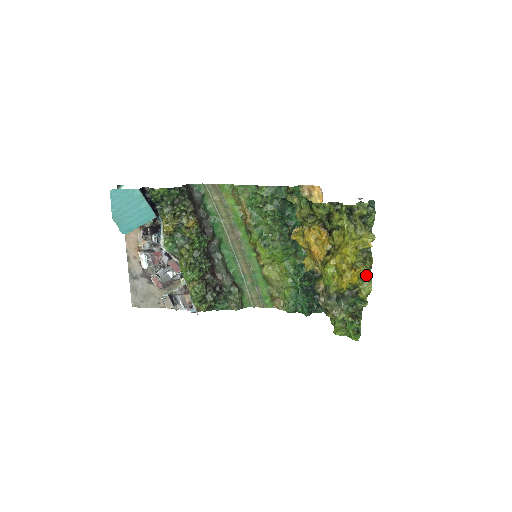
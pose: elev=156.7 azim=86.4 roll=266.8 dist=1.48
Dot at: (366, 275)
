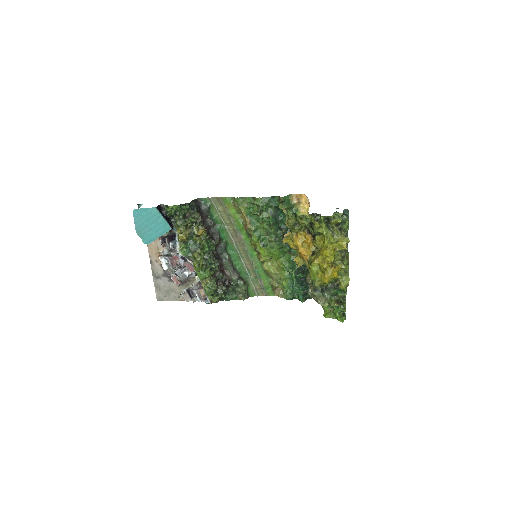
Dot at: (345, 270)
